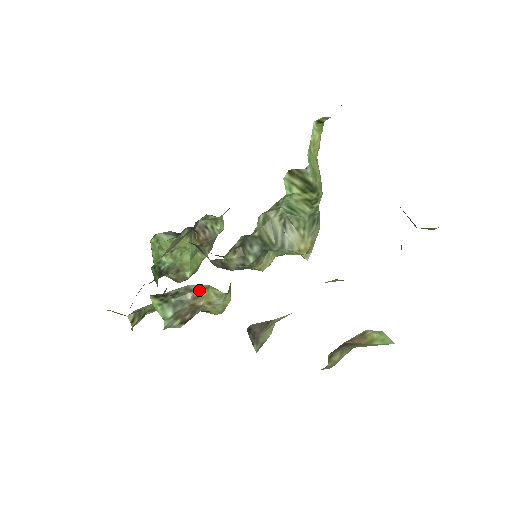
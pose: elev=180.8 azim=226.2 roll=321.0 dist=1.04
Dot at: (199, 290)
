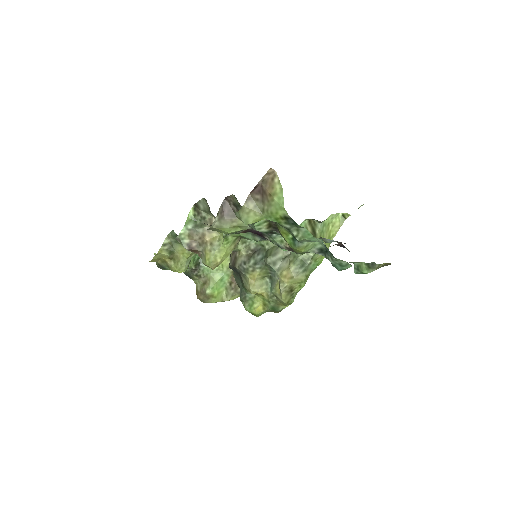
Dot at: occluded
